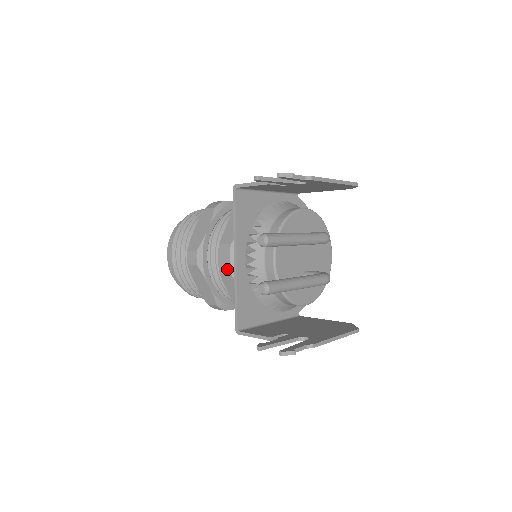
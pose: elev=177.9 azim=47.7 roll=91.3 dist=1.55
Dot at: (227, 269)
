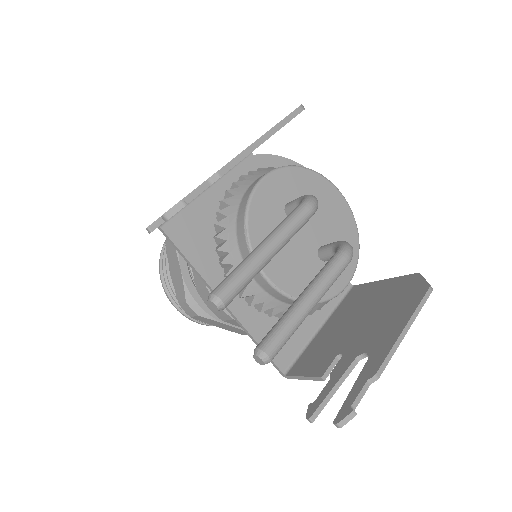
Dot at: (224, 315)
